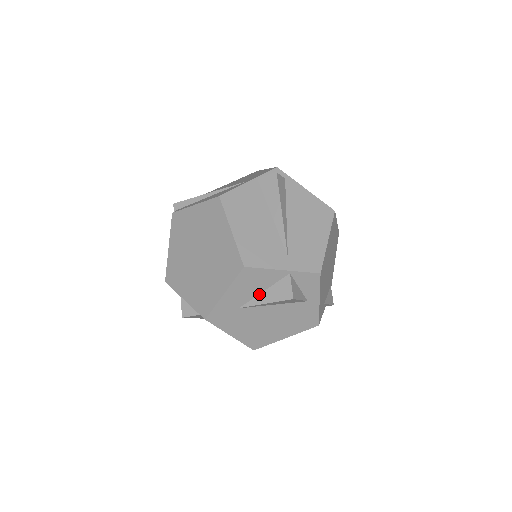
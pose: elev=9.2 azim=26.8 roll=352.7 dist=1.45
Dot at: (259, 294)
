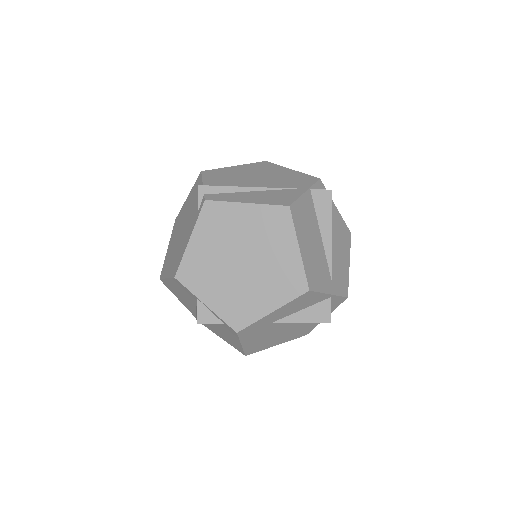
Dot at: (296, 312)
